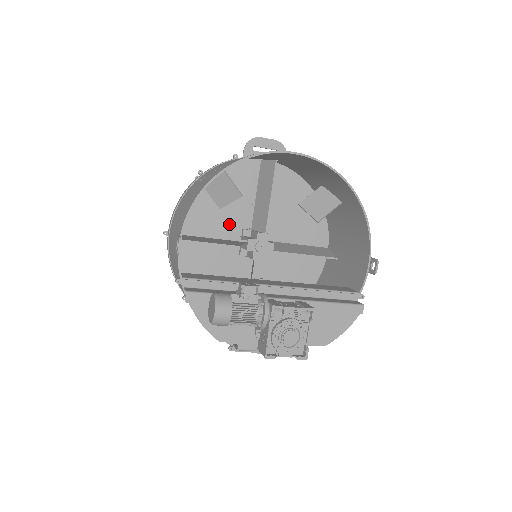
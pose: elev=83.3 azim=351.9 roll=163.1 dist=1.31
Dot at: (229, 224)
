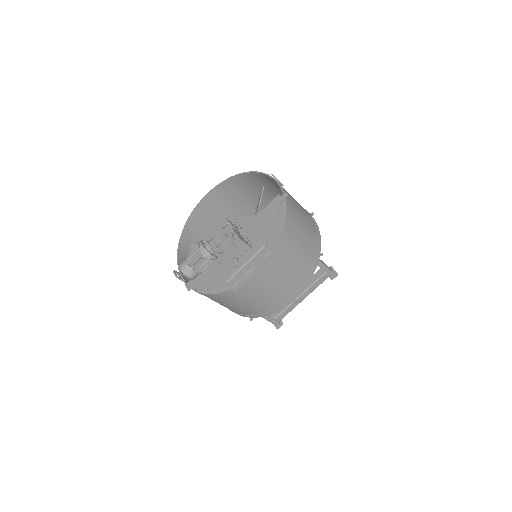
Dot at: occluded
